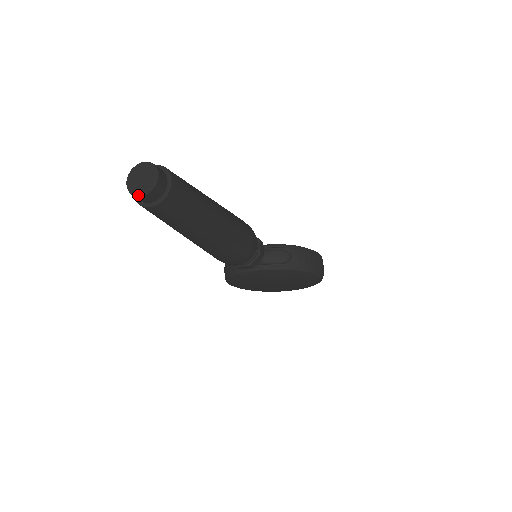
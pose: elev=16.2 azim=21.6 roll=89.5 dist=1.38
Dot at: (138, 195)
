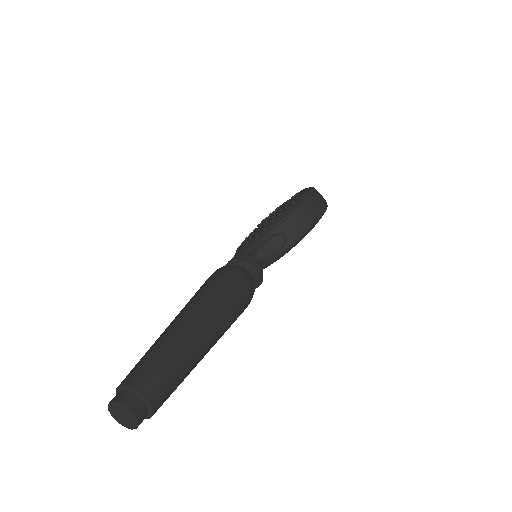
Dot at: occluded
